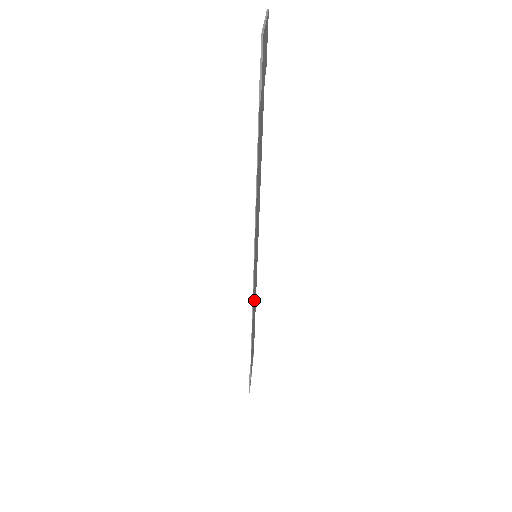
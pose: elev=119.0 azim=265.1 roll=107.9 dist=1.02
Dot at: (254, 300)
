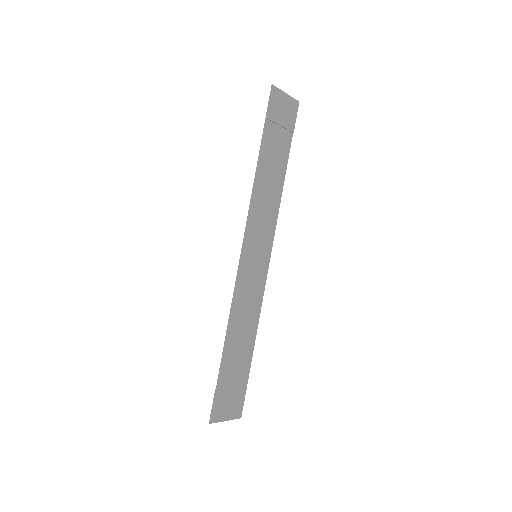
Dot at: (245, 304)
